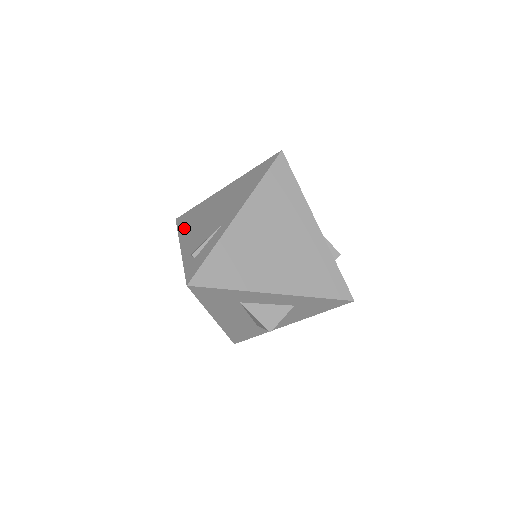
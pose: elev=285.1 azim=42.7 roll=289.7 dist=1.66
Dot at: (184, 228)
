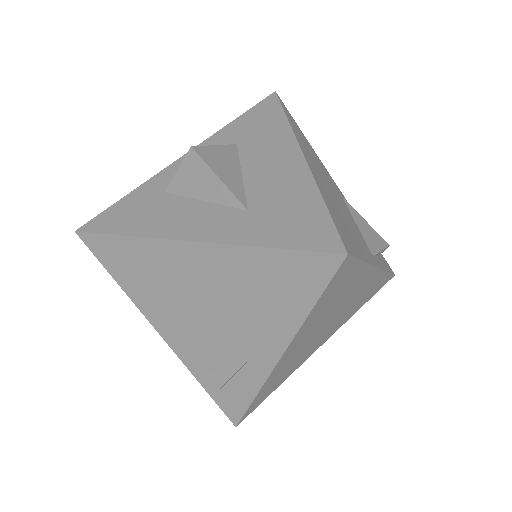
Dot at: (134, 289)
